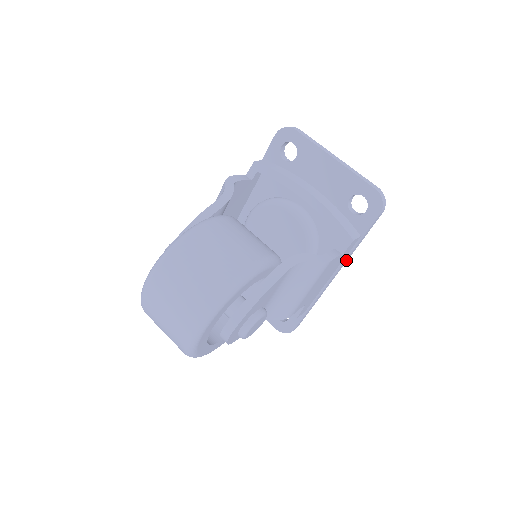
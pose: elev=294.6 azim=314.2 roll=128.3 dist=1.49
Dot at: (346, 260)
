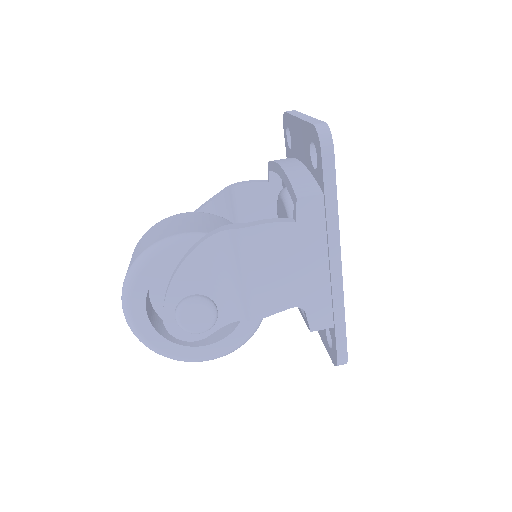
Dot at: (333, 236)
